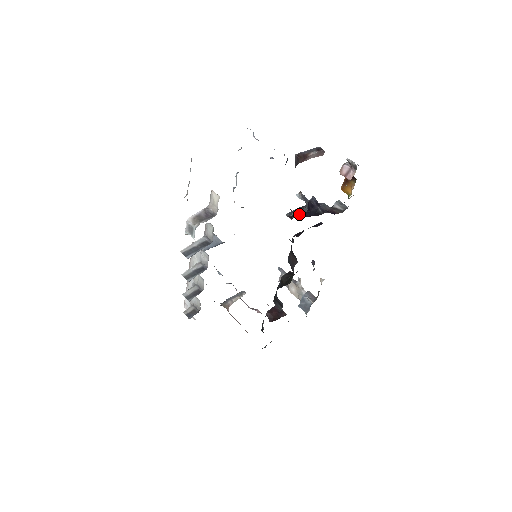
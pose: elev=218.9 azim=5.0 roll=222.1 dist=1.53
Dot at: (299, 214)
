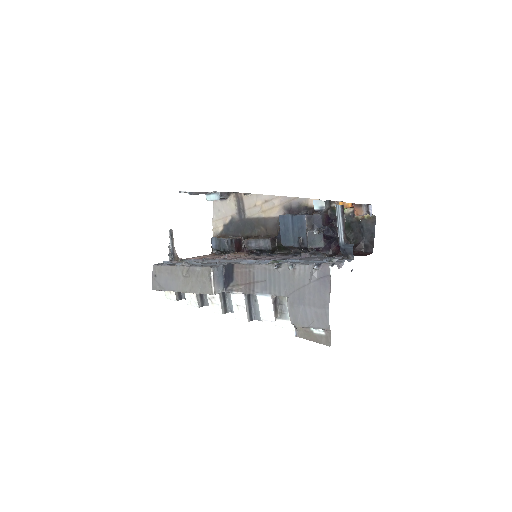
Dot at: (321, 244)
